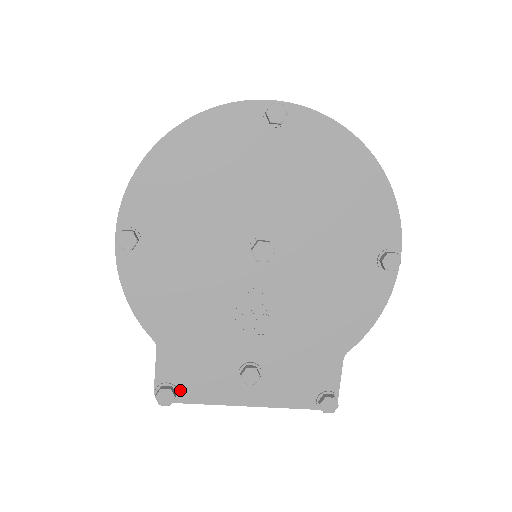
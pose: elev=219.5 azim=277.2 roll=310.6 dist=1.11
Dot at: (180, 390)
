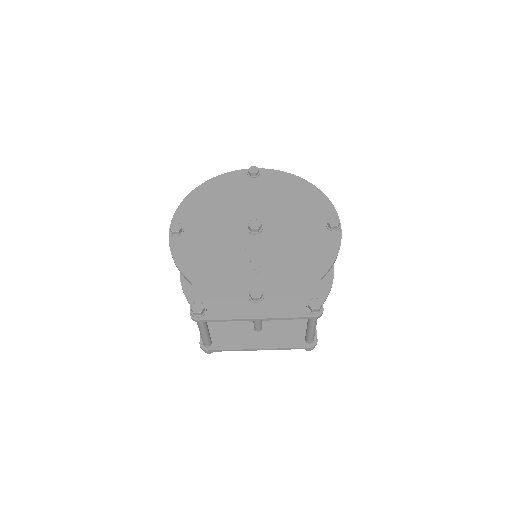
Dot at: (208, 311)
